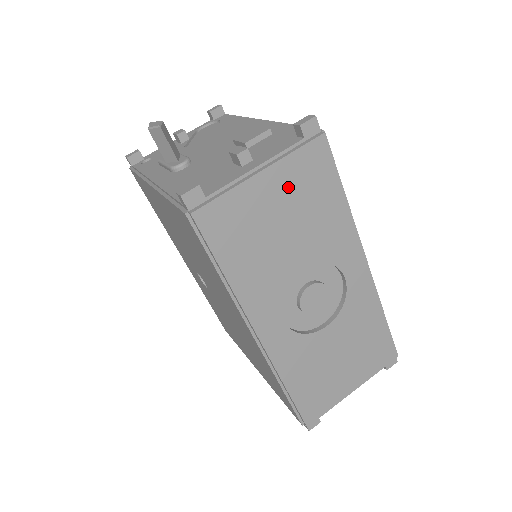
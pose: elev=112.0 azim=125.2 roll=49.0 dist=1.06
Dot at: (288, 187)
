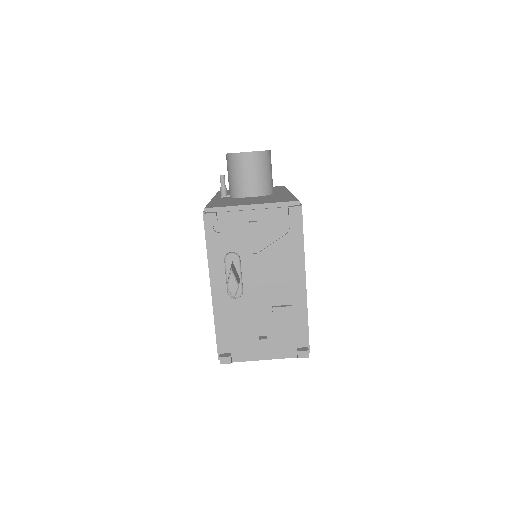
Dot at: occluded
